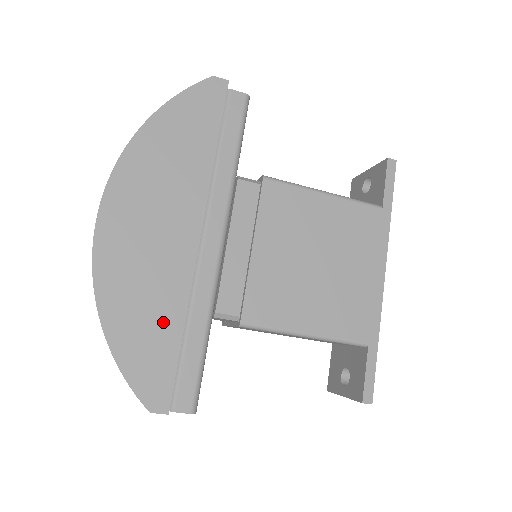
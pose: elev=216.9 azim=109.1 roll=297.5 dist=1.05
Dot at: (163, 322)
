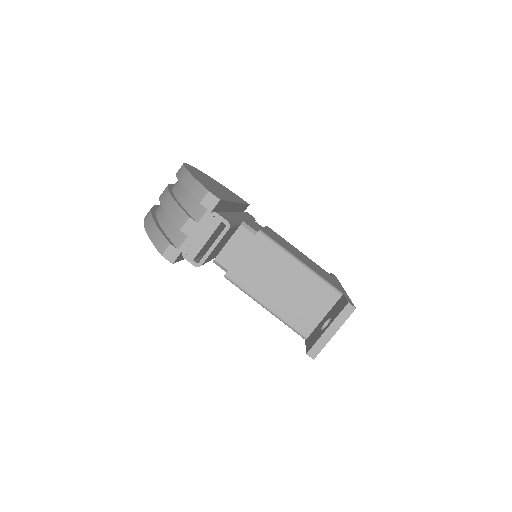
Dot at: (218, 192)
